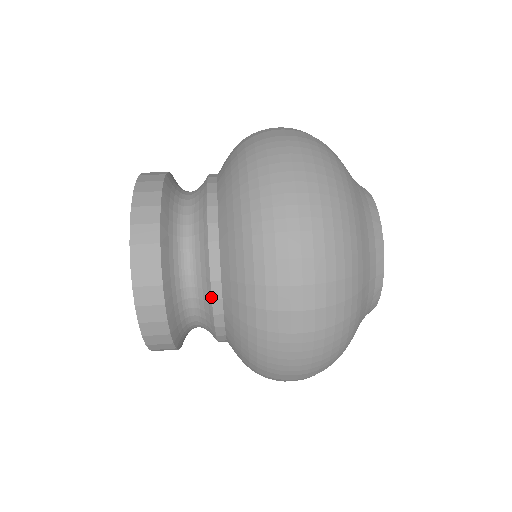
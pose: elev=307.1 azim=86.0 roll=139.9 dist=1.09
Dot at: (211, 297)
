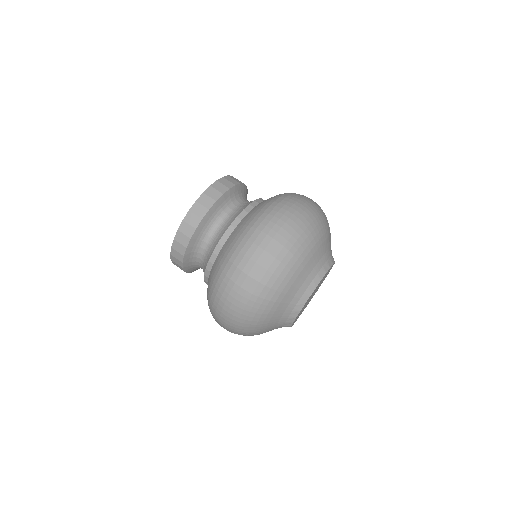
Dot at: occluded
